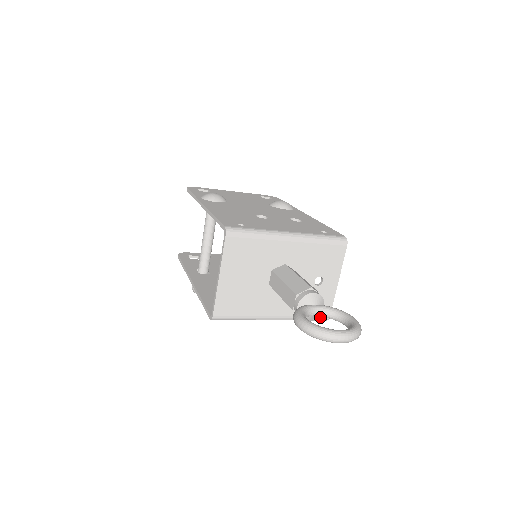
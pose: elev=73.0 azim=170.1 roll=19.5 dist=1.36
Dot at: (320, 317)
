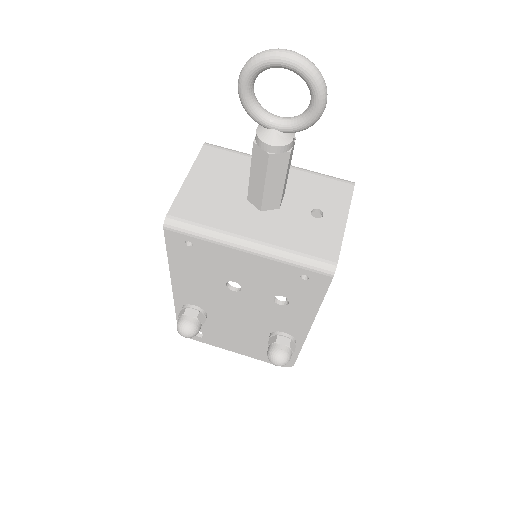
Dot at: (321, 260)
